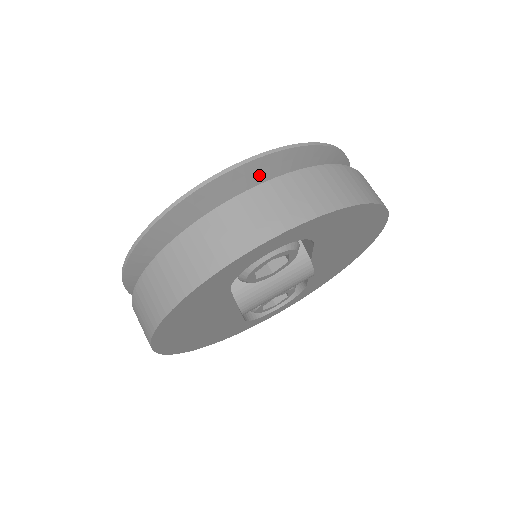
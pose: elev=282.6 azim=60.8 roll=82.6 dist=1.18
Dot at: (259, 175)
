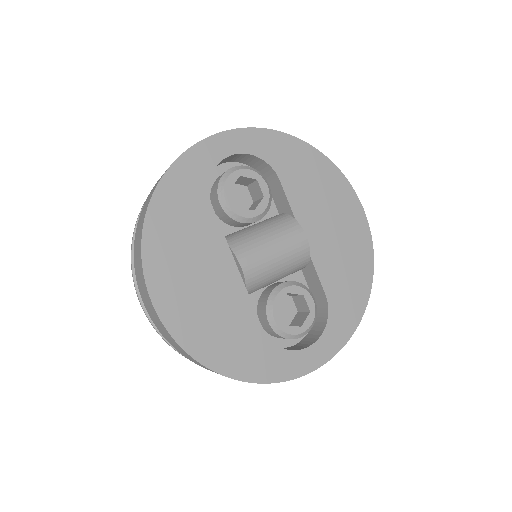
Dot at: occluded
